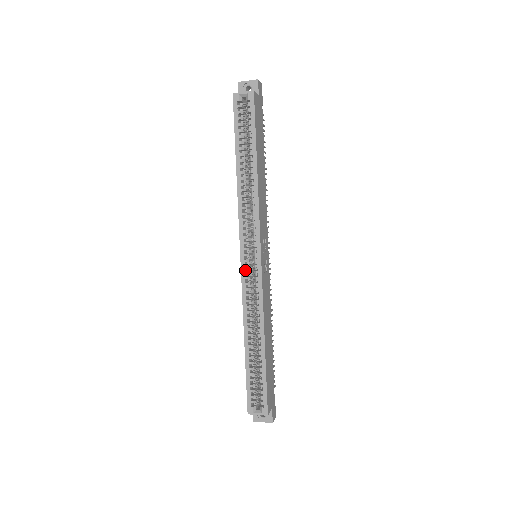
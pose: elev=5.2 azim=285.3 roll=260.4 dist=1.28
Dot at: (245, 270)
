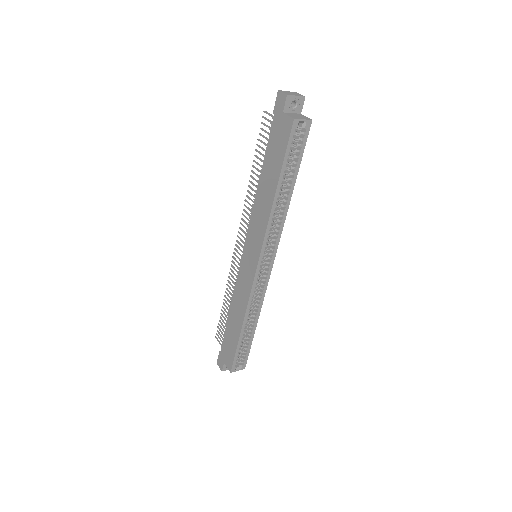
Dot at: (257, 275)
